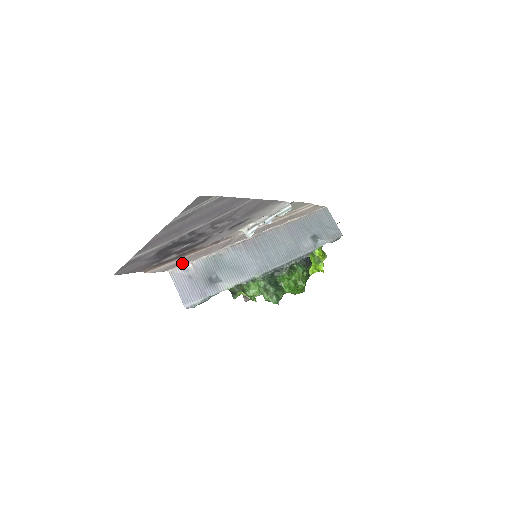
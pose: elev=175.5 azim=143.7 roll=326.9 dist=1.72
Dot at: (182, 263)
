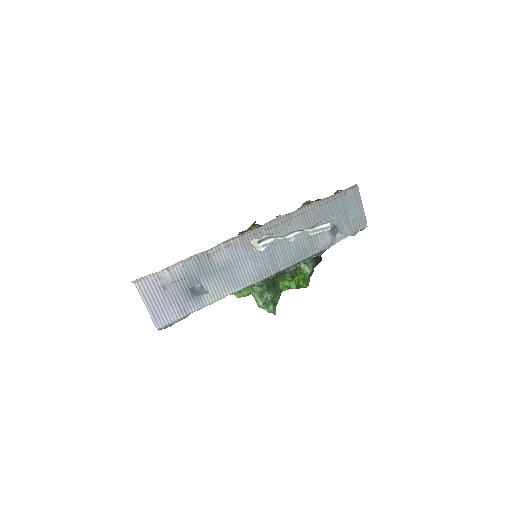
Dot at: occluded
